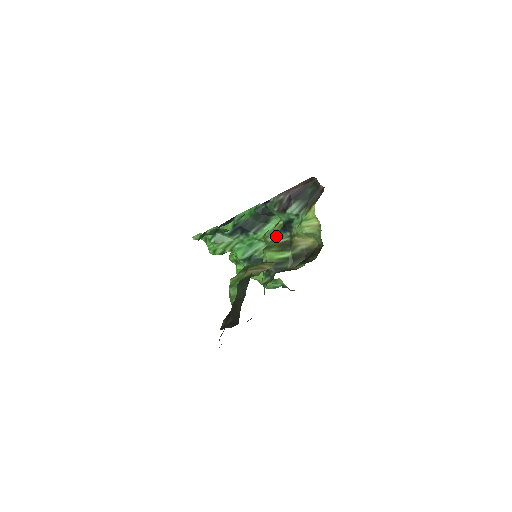
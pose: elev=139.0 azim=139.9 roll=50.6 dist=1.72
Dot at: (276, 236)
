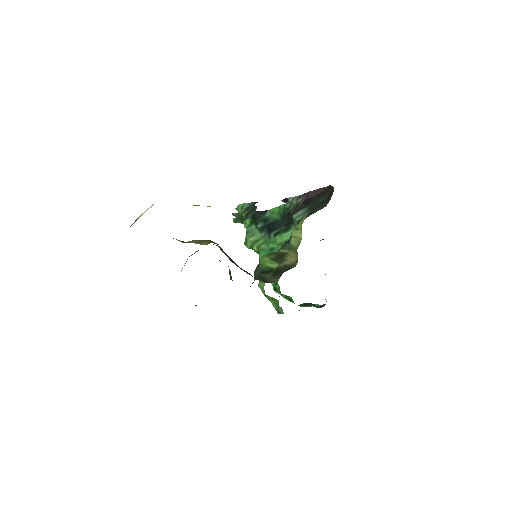
Dot at: (283, 244)
